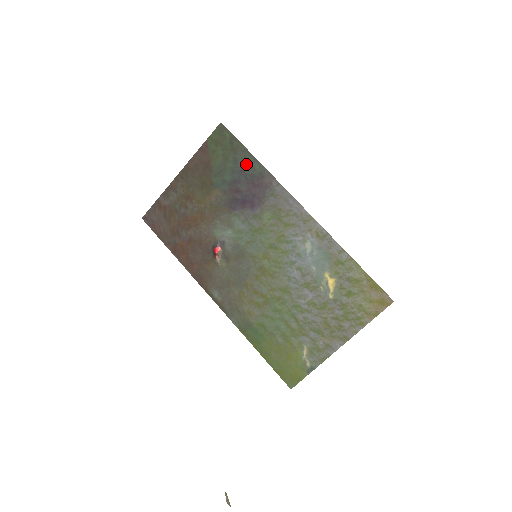
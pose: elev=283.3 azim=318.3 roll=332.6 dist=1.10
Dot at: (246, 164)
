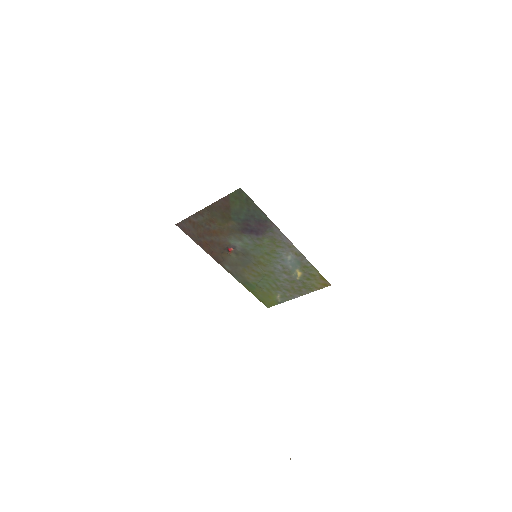
Dot at: (256, 213)
